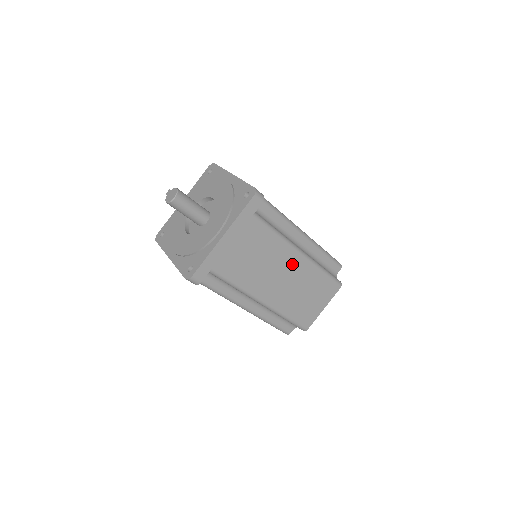
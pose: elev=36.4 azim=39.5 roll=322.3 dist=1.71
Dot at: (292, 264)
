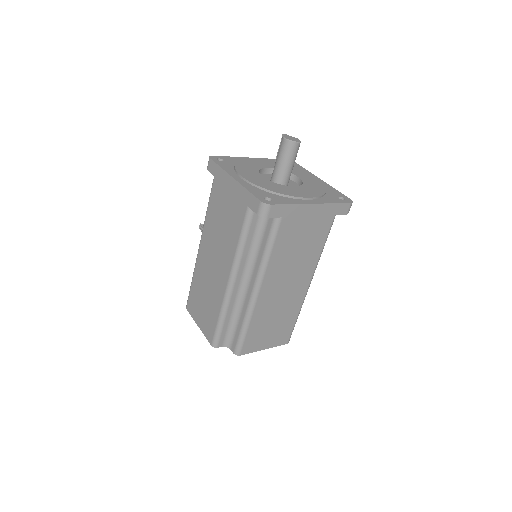
Dot at: (300, 284)
